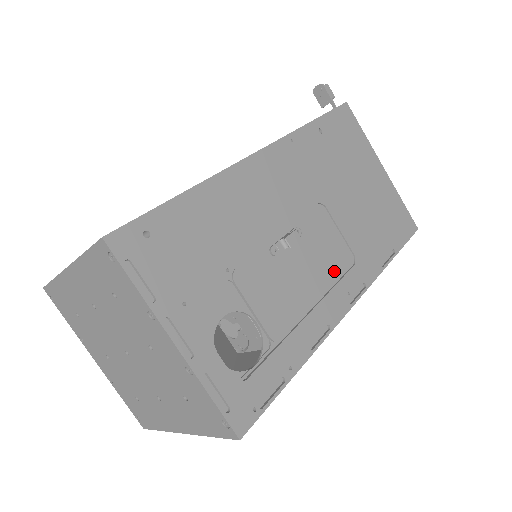
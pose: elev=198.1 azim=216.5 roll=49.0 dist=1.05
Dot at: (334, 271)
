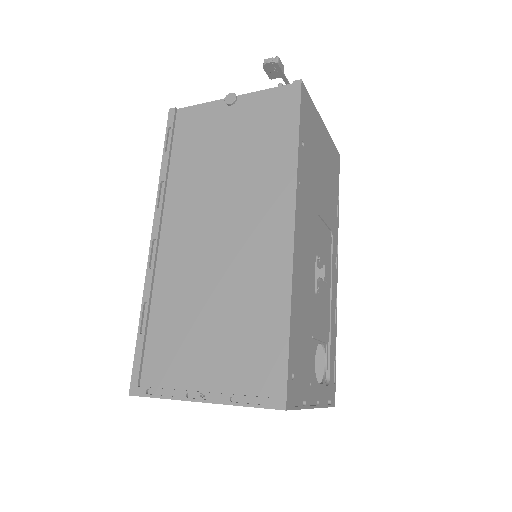
Dot at: (329, 257)
